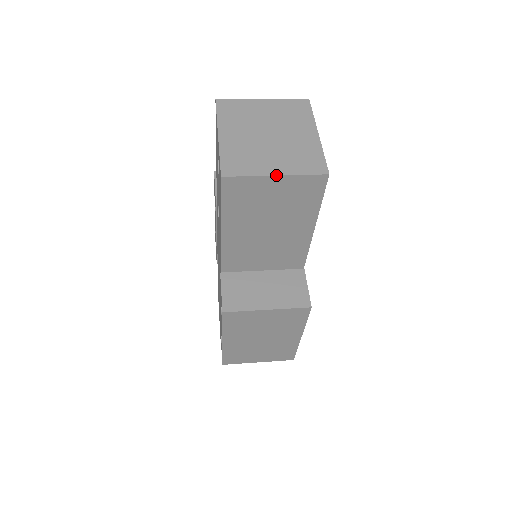
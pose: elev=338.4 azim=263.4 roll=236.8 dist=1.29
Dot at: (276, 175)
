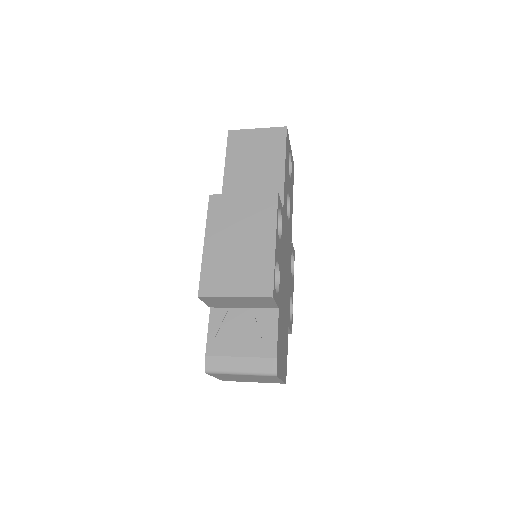
Dot at: (257, 128)
